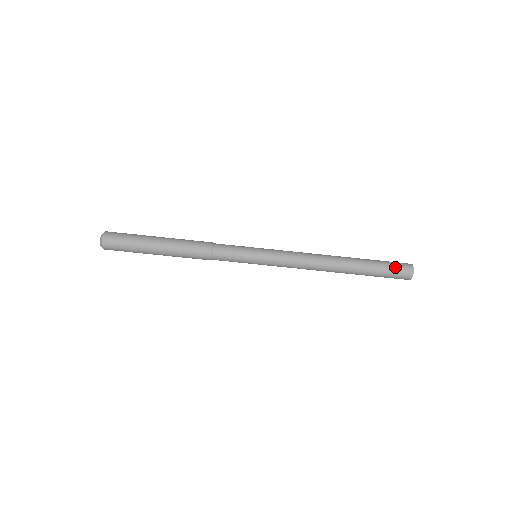
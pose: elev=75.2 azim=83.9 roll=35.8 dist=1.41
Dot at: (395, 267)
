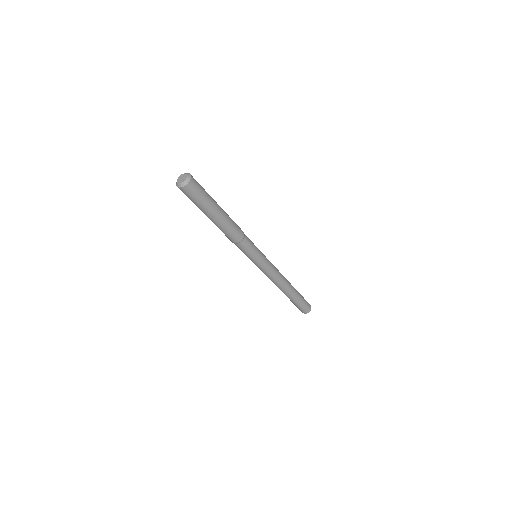
Dot at: (306, 301)
